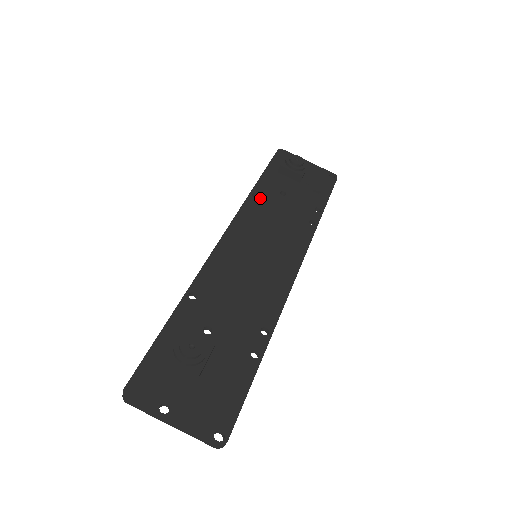
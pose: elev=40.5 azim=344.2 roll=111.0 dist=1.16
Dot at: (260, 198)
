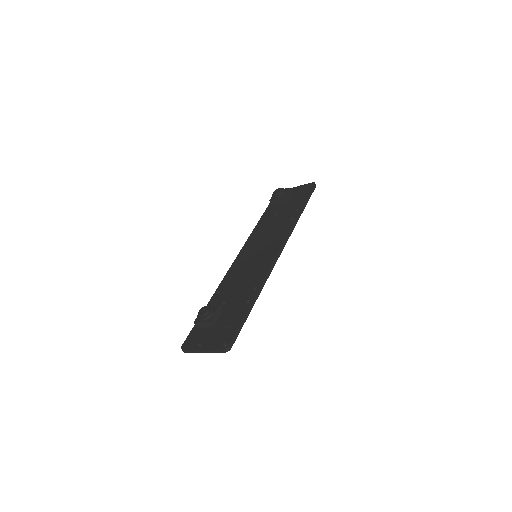
Dot at: (261, 226)
